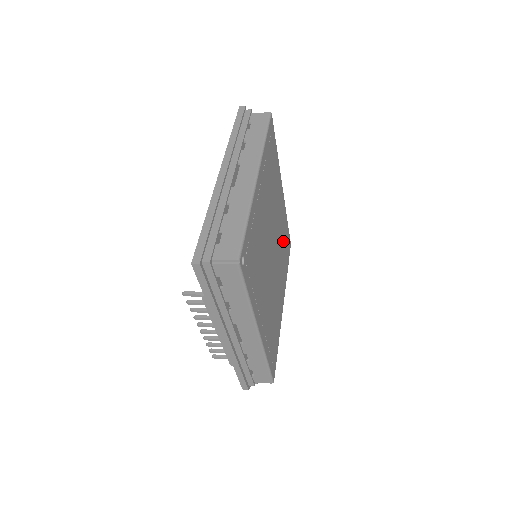
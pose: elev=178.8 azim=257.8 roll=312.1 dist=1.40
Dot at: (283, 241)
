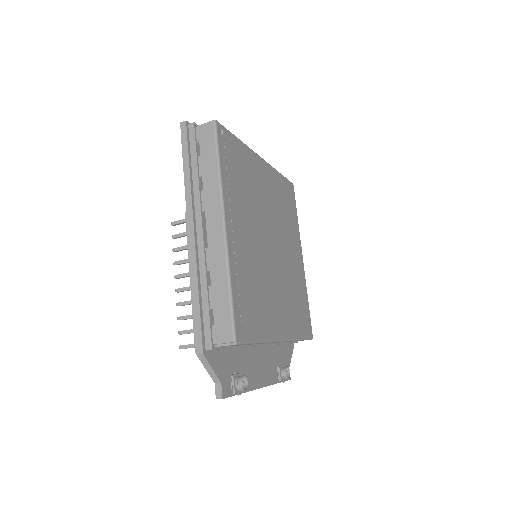
Dot at: (295, 292)
